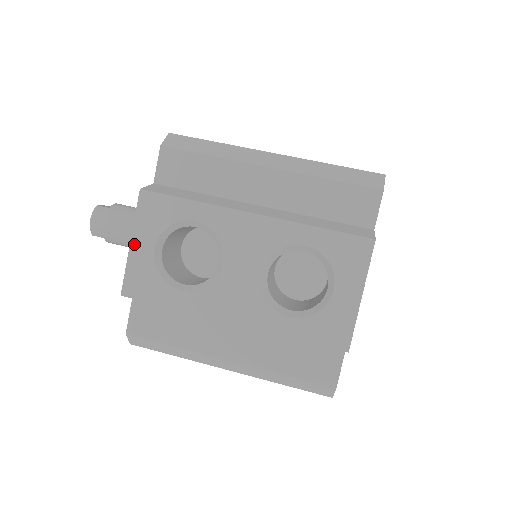
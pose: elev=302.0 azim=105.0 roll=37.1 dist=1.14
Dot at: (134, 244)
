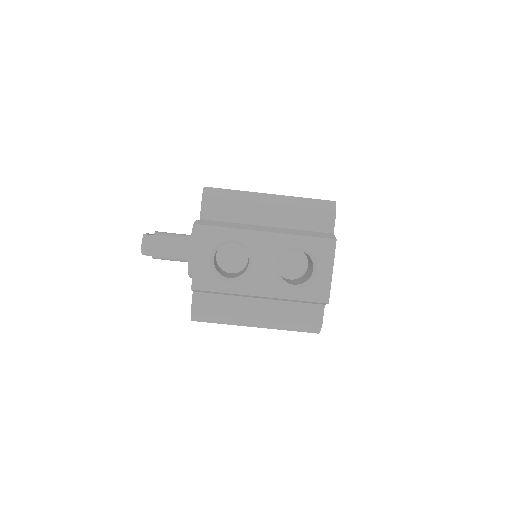
Dot at: (197, 258)
